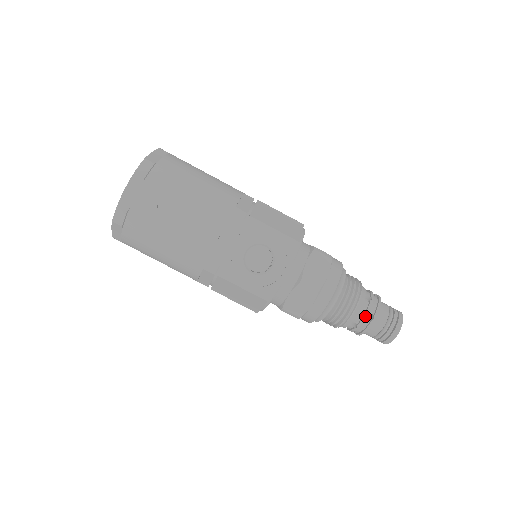
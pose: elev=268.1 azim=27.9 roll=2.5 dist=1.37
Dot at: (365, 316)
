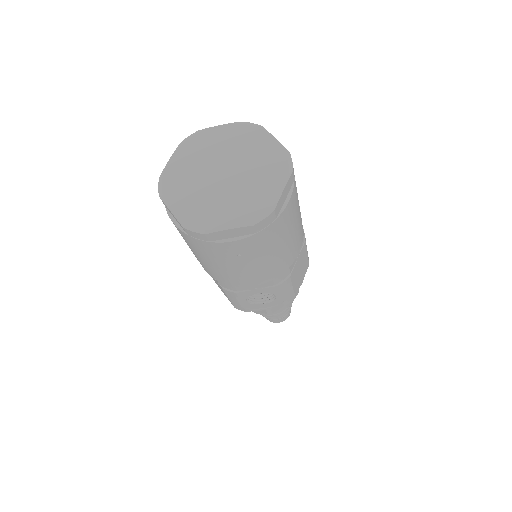
Dot at: (274, 316)
